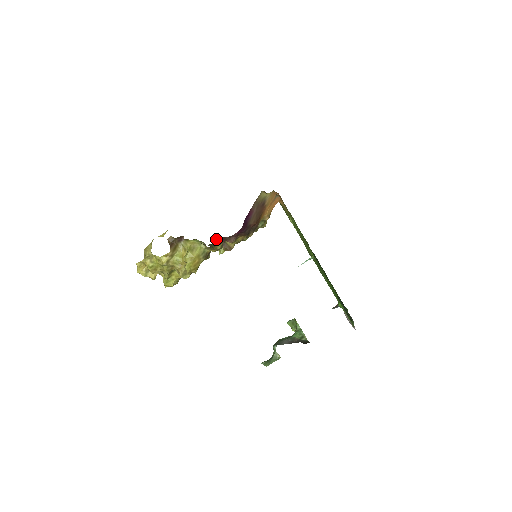
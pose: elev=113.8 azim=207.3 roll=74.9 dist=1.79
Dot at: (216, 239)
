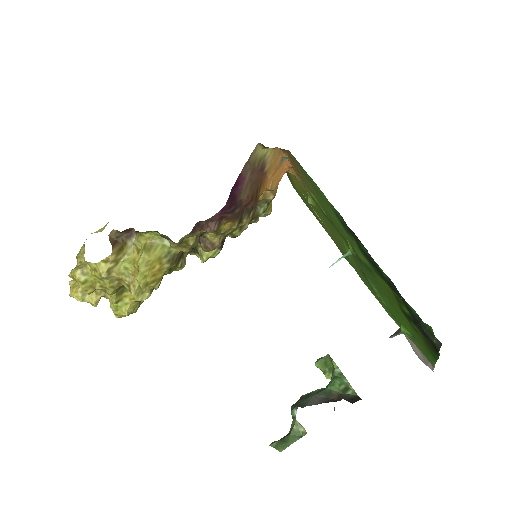
Dot at: occluded
